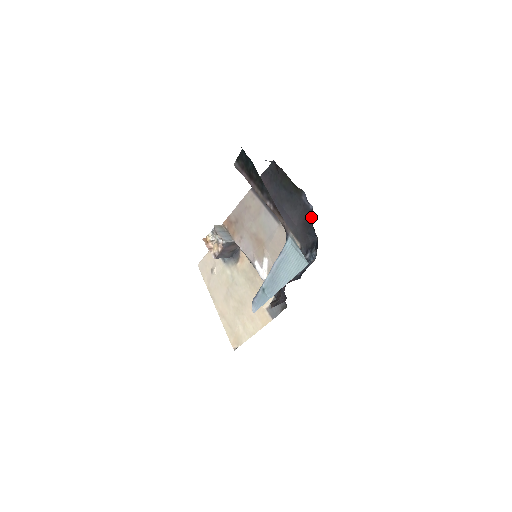
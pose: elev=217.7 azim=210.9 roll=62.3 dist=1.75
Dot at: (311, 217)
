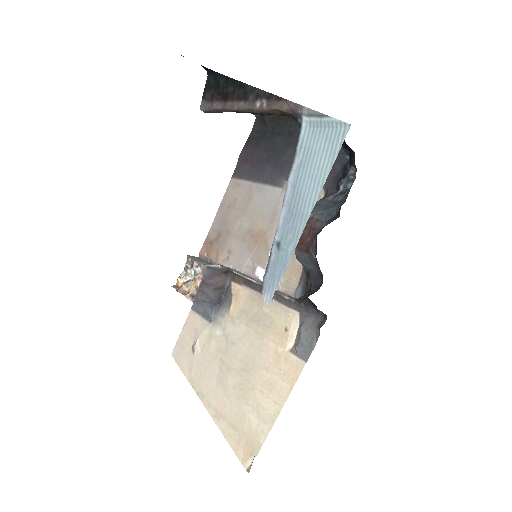
Dot at: occluded
